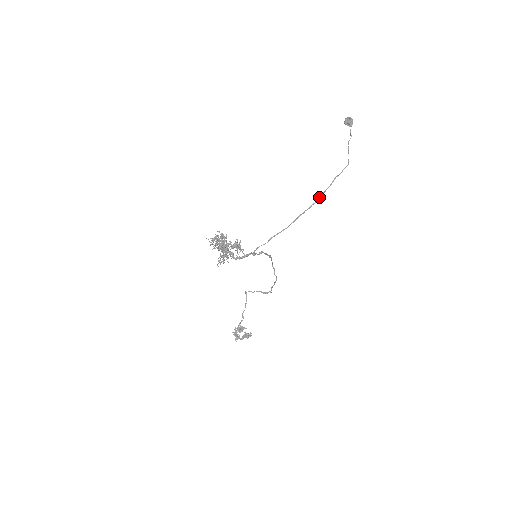
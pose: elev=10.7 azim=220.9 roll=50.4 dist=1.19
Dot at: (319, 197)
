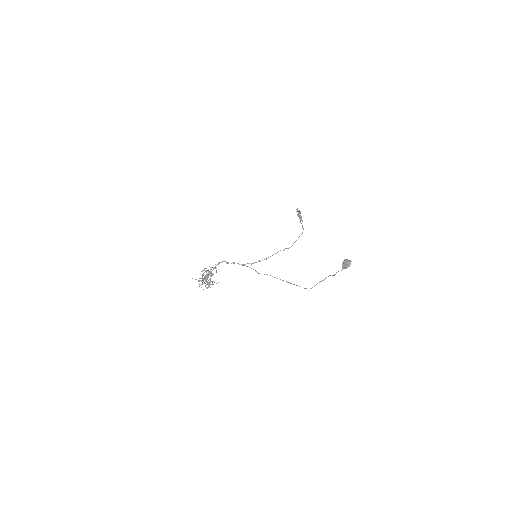
Dot at: (286, 281)
